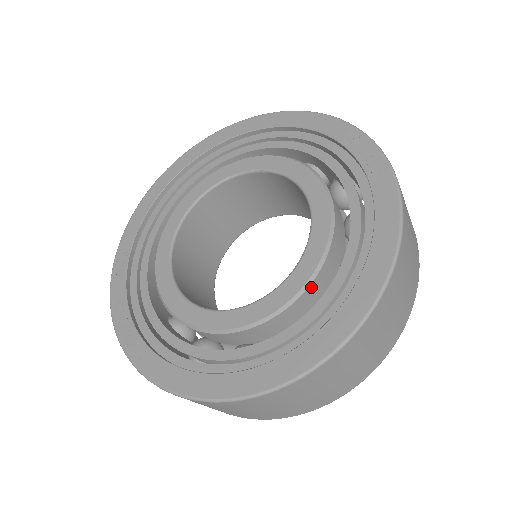
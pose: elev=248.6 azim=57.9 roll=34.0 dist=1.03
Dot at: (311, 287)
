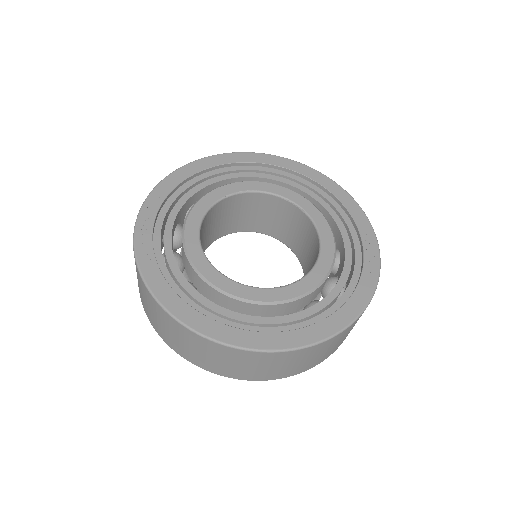
Dot at: (291, 303)
